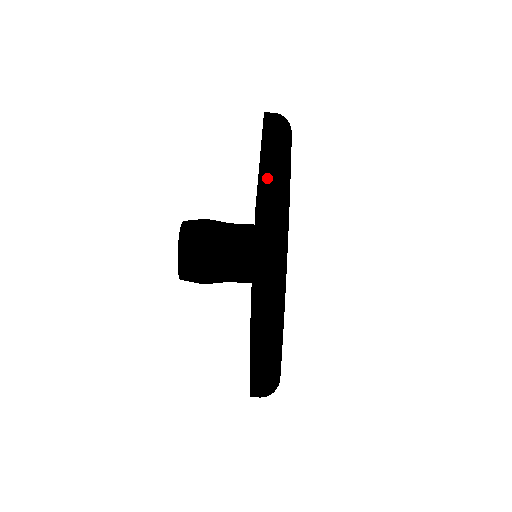
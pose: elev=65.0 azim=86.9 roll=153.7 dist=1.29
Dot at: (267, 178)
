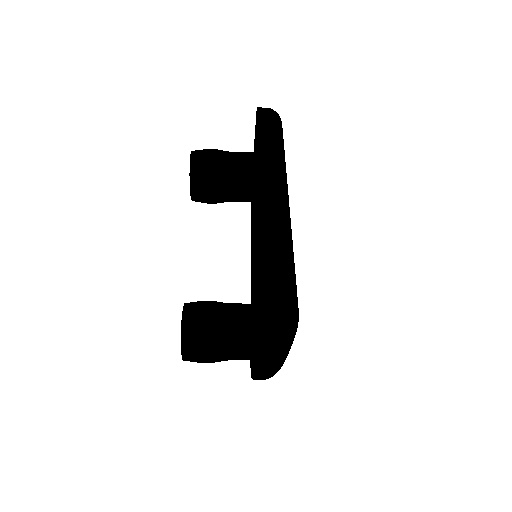
Dot at: (265, 364)
